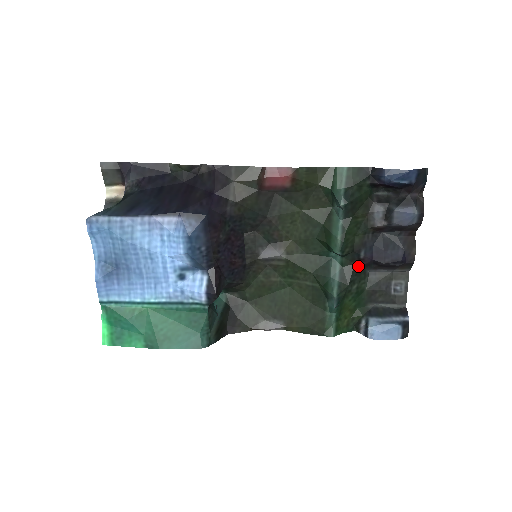
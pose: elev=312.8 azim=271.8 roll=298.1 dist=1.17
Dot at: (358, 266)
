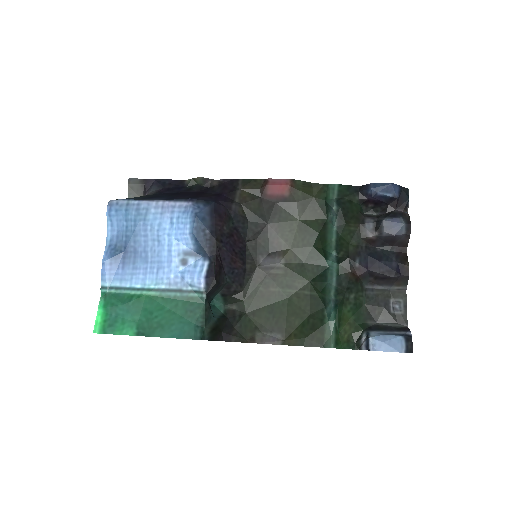
Dot at: (354, 275)
